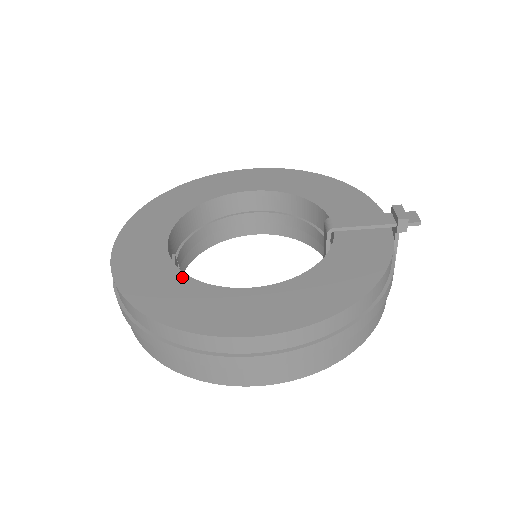
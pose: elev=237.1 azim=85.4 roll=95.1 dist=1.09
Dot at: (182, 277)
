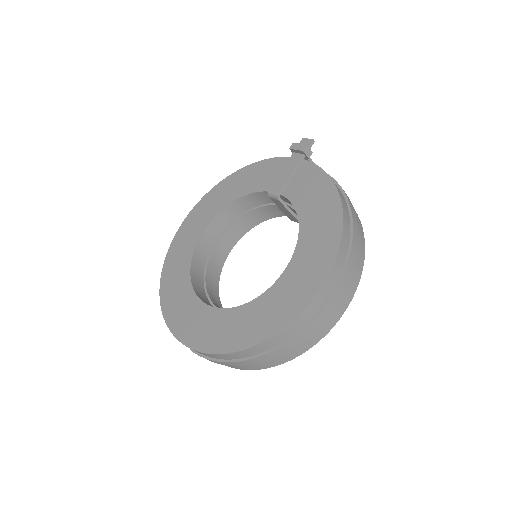
Dot at: (245, 307)
